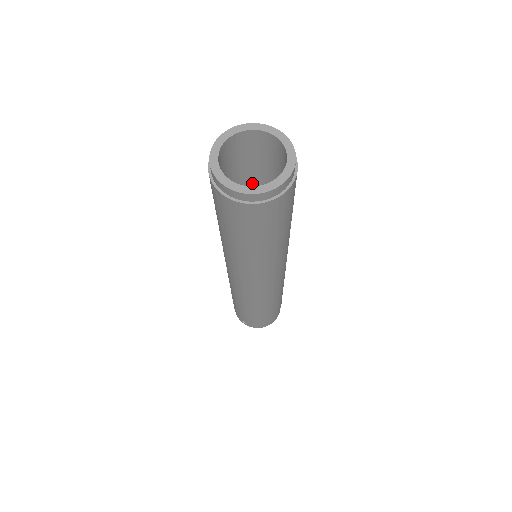
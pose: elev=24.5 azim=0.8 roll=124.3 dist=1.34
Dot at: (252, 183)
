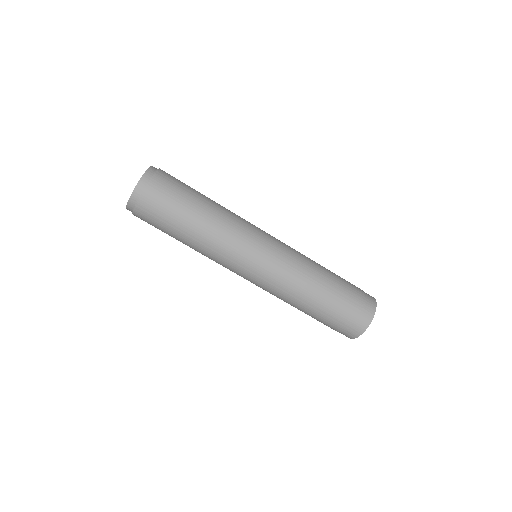
Dot at: occluded
